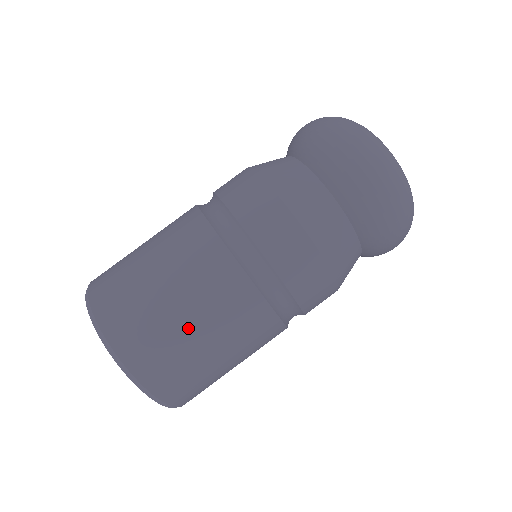
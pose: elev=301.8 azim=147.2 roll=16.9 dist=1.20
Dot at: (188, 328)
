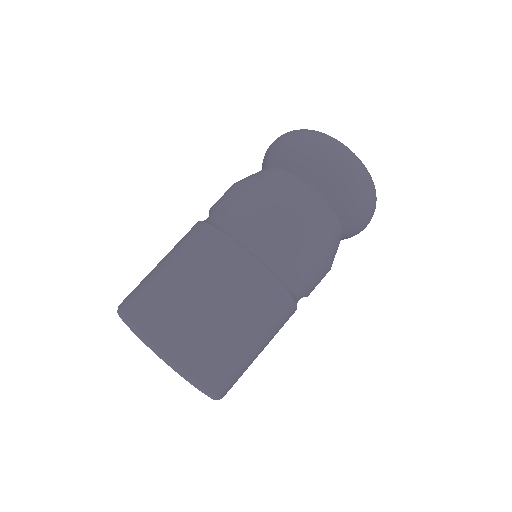
Dot at: (241, 336)
